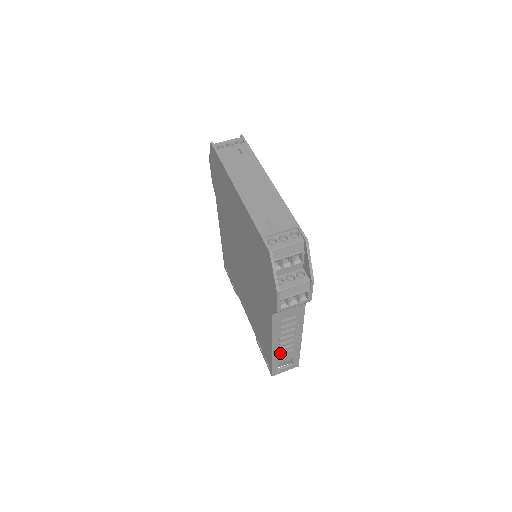
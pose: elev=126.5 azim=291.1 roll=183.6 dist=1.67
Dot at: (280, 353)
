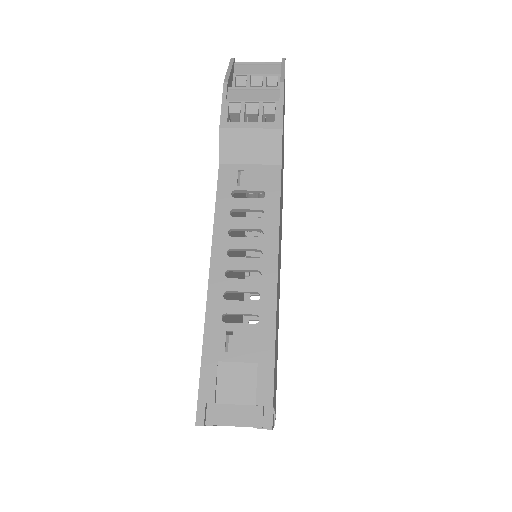
Dot at: (227, 323)
